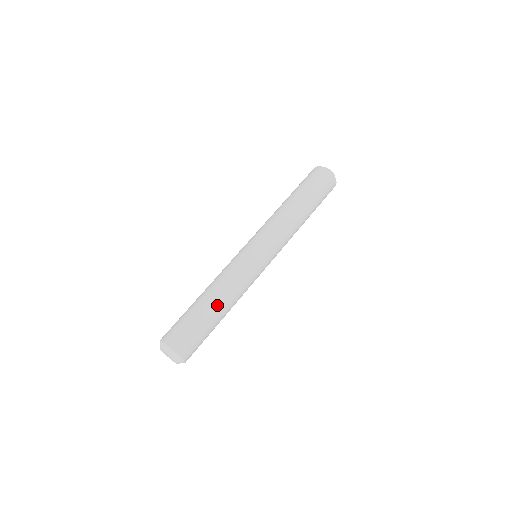
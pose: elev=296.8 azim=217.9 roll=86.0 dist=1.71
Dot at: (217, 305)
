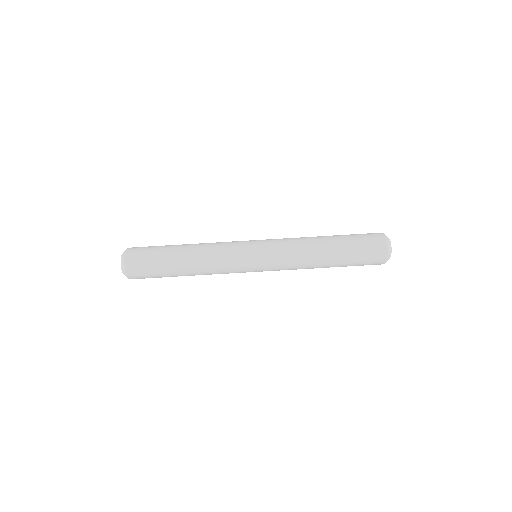
Dot at: (187, 275)
